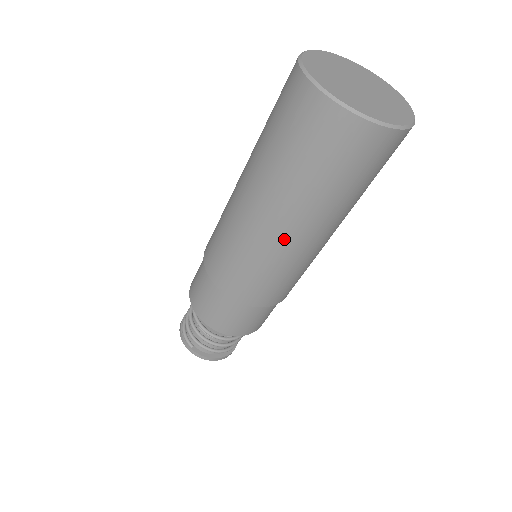
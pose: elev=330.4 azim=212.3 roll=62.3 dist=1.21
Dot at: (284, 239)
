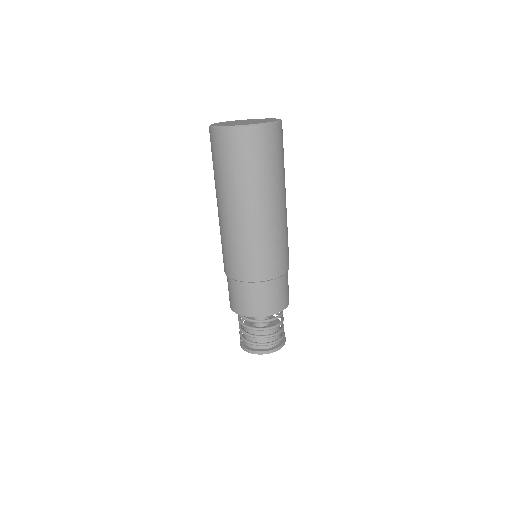
Dot at: (223, 216)
